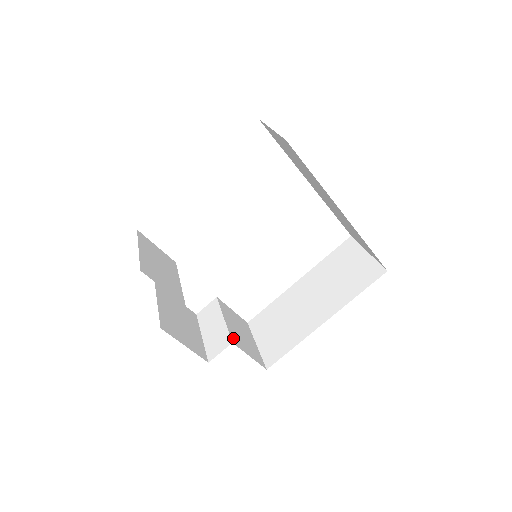
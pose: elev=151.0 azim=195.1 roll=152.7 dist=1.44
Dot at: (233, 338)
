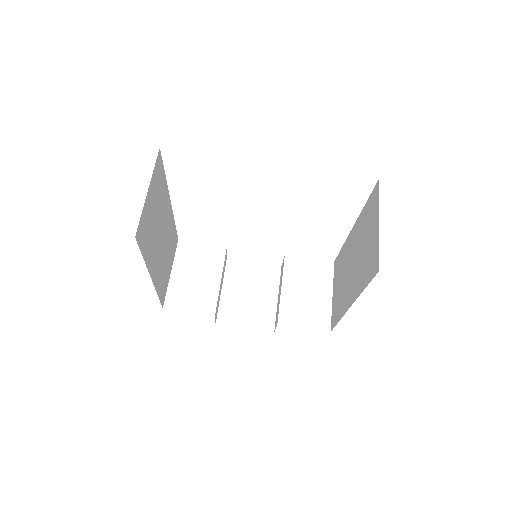
Dot at: (283, 315)
